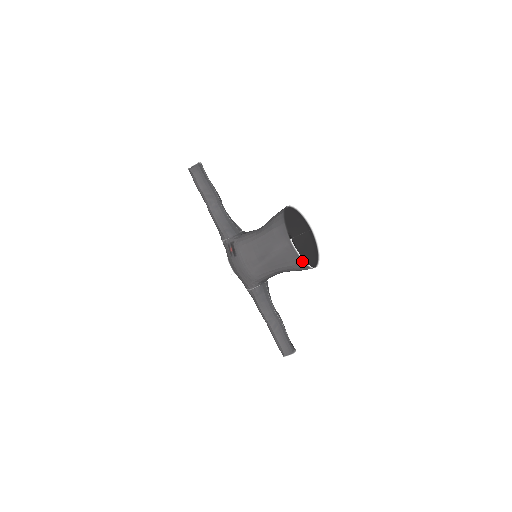
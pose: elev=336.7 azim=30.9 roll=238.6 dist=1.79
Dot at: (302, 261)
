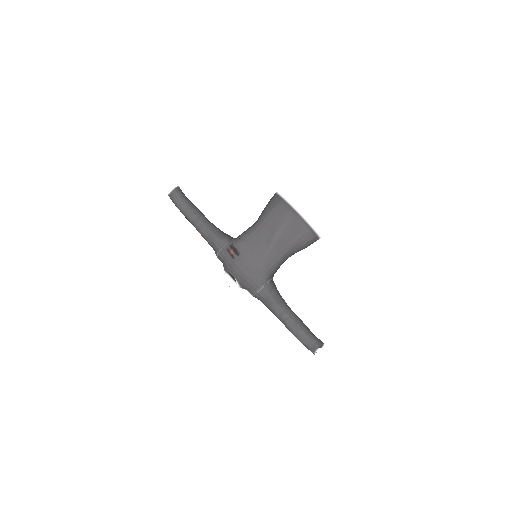
Dot at: (309, 227)
